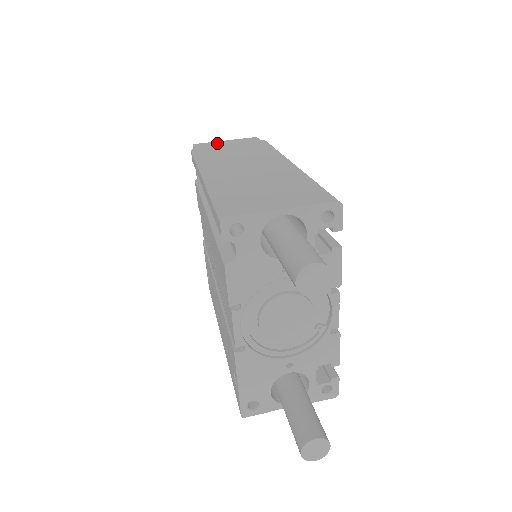
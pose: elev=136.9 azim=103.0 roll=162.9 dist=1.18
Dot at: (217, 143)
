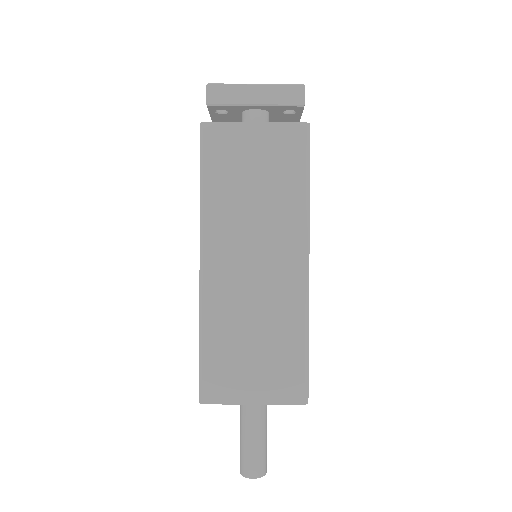
Dot at: (241, 98)
